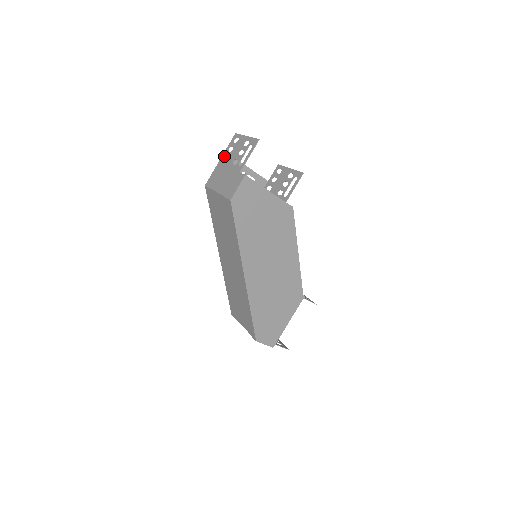
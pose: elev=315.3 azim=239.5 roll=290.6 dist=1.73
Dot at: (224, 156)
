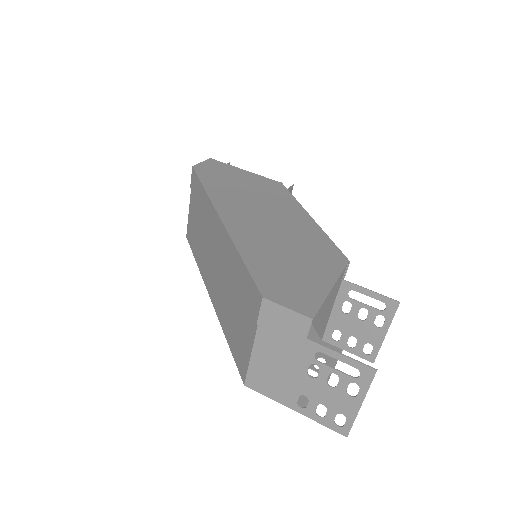
Dot at: occluded
